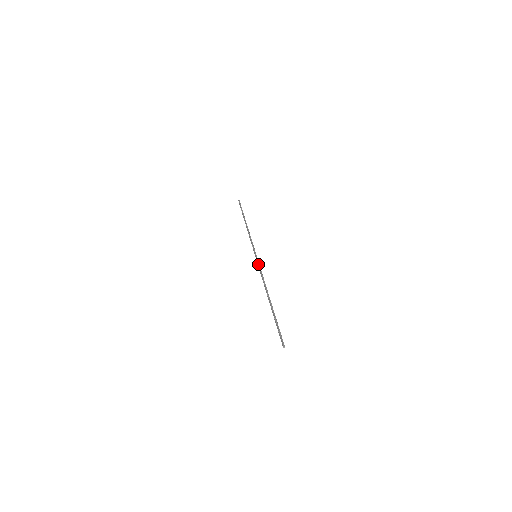
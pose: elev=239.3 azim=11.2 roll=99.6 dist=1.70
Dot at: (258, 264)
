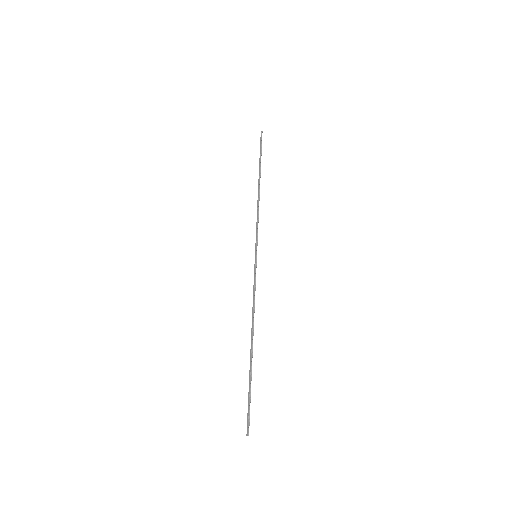
Dot at: (255, 274)
